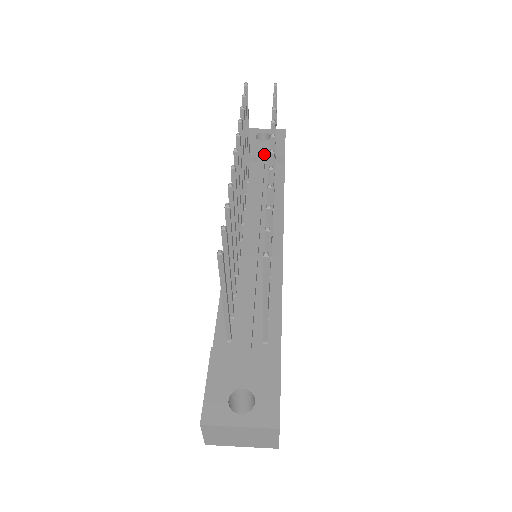
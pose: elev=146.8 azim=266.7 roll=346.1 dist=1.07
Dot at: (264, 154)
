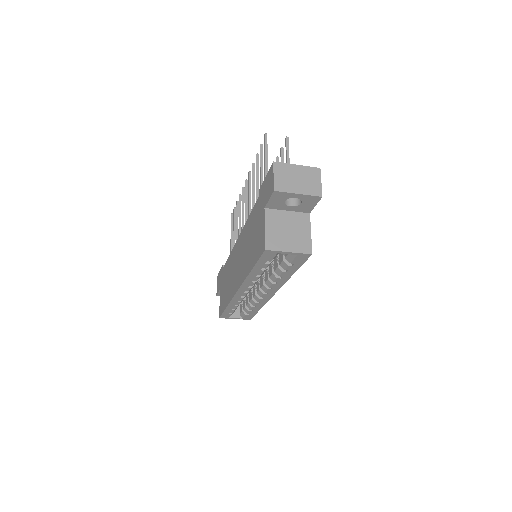
Dot at: occluded
